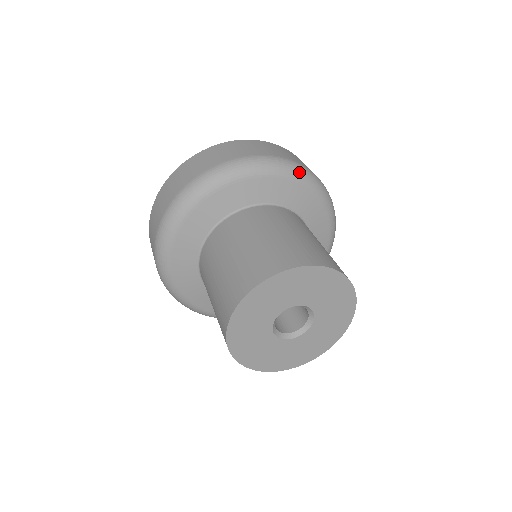
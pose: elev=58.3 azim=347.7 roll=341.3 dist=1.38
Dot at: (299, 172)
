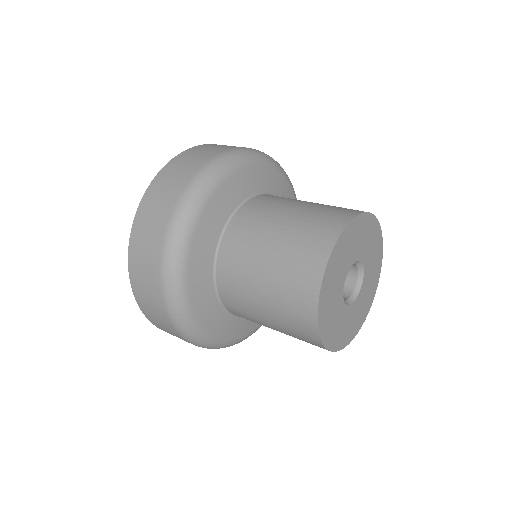
Dot at: (252, 154)
